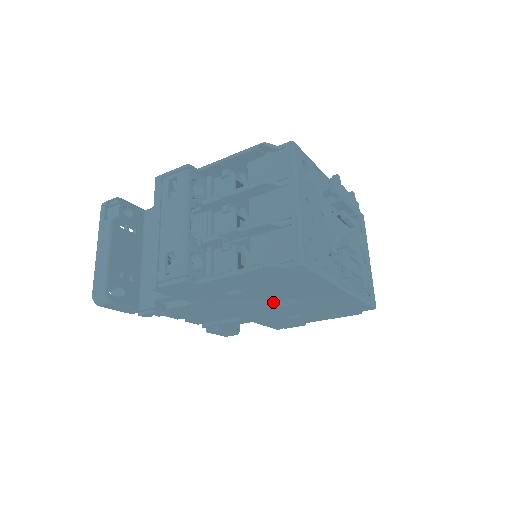
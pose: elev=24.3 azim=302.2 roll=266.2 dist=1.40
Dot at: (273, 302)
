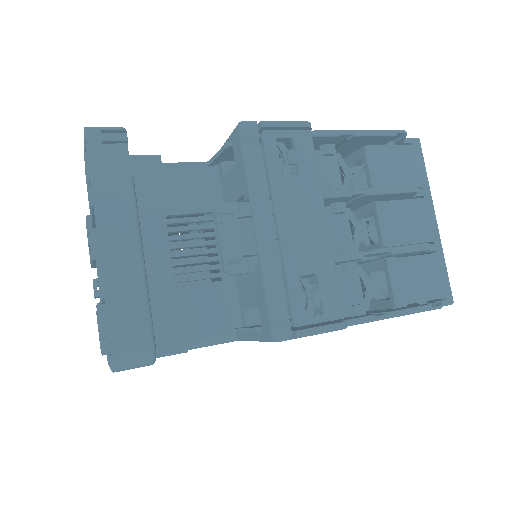
Dot at: occluded
